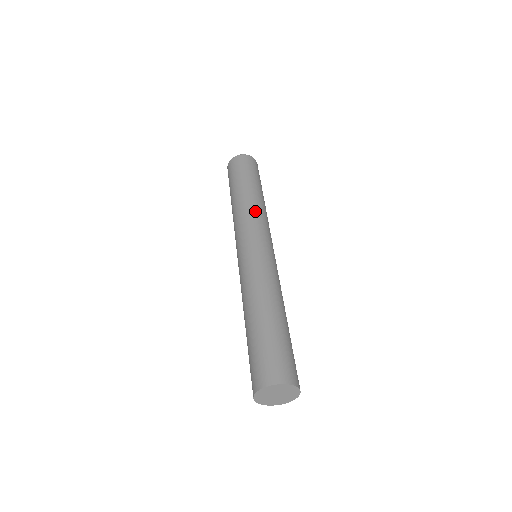
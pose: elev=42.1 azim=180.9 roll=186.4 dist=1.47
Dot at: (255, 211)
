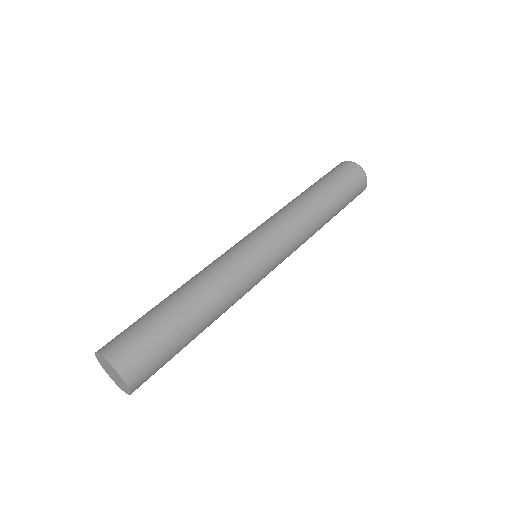
Dot at: (302, 222)
